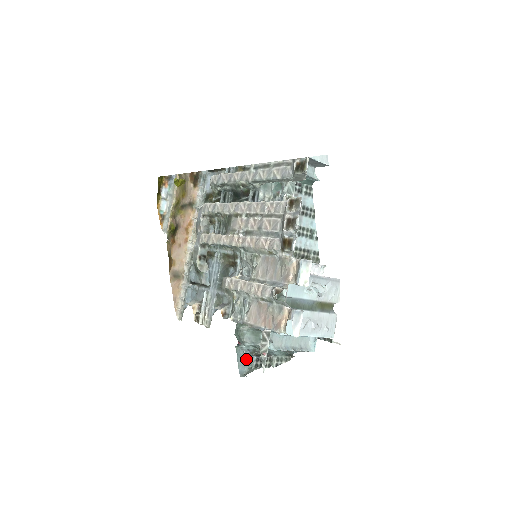
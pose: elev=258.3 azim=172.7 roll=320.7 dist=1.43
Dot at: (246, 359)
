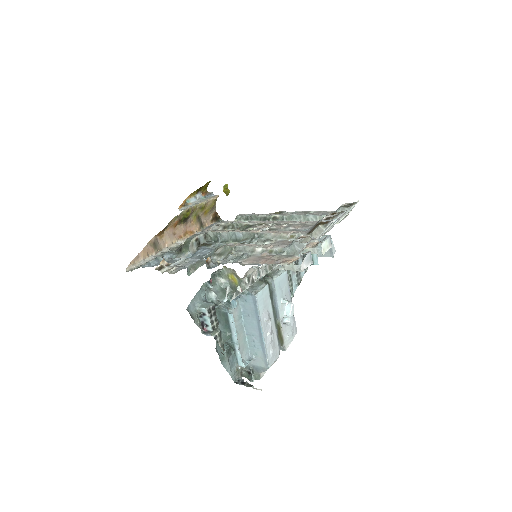
Dot at: (203, 301)
